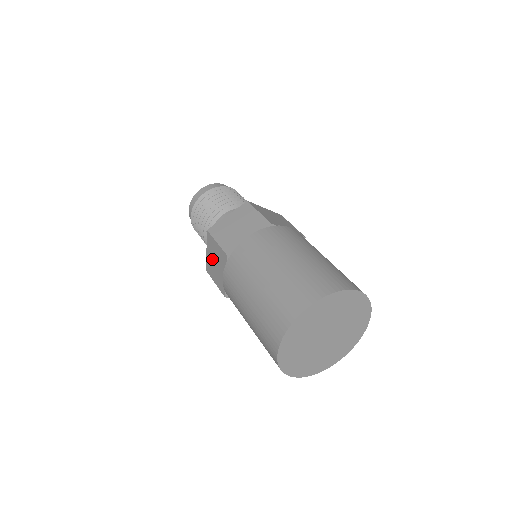
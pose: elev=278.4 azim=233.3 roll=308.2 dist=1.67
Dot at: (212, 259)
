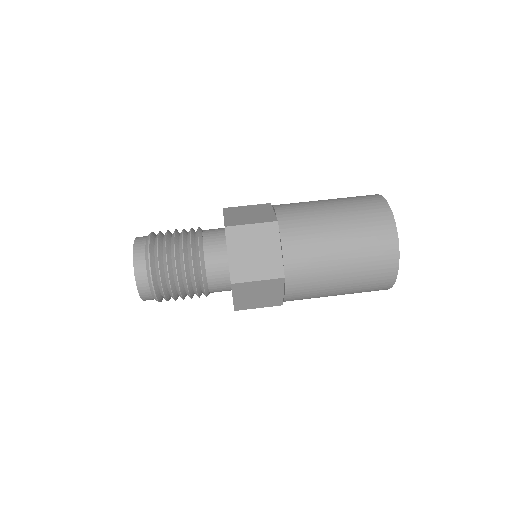
Dot at: (245, 253)
